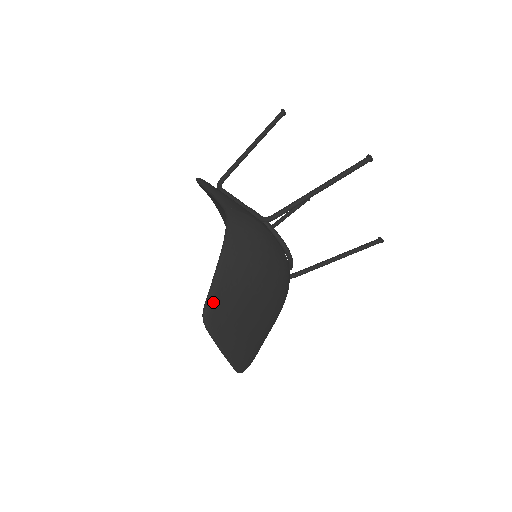
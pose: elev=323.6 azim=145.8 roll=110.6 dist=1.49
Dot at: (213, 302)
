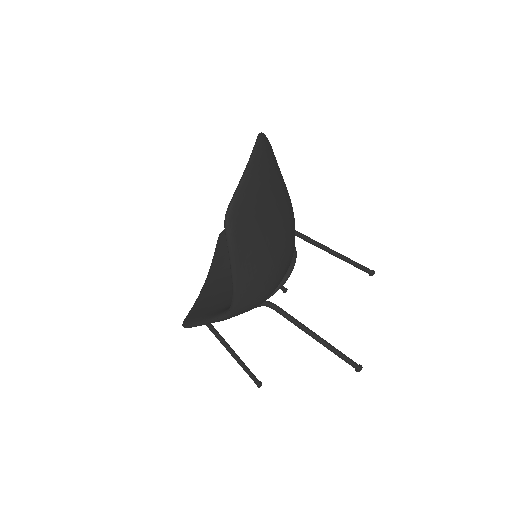
Dot at: occluded
